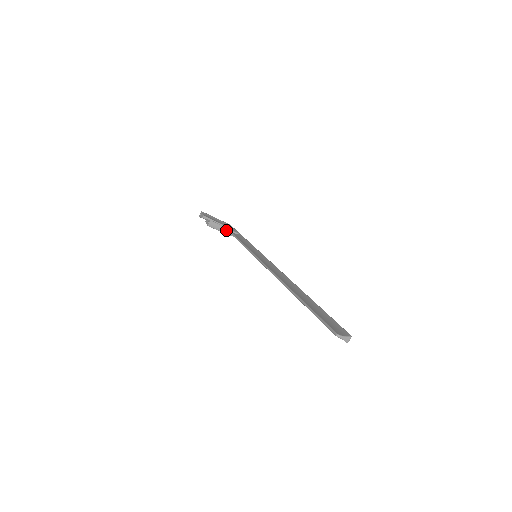
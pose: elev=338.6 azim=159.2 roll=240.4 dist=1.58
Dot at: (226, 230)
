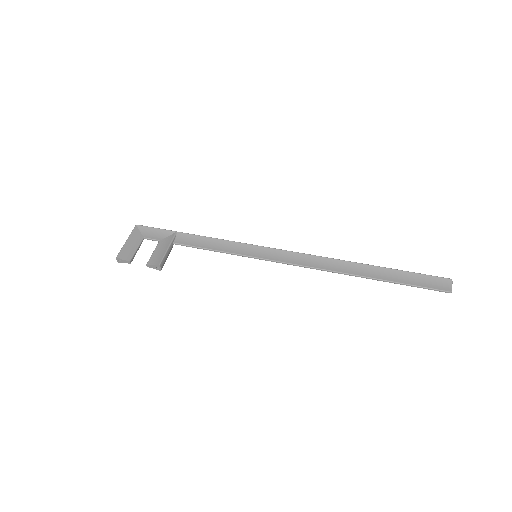
Dot at: (170, 249)
